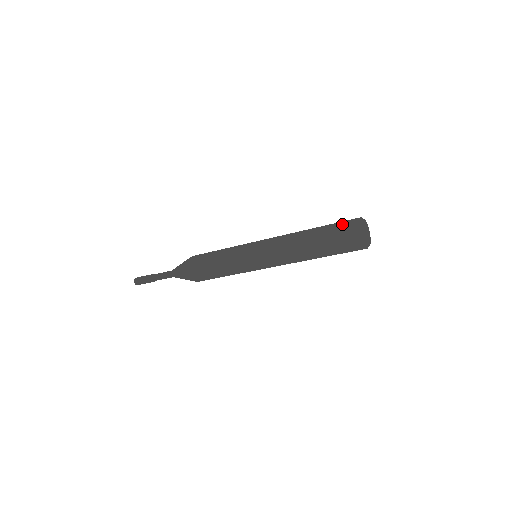
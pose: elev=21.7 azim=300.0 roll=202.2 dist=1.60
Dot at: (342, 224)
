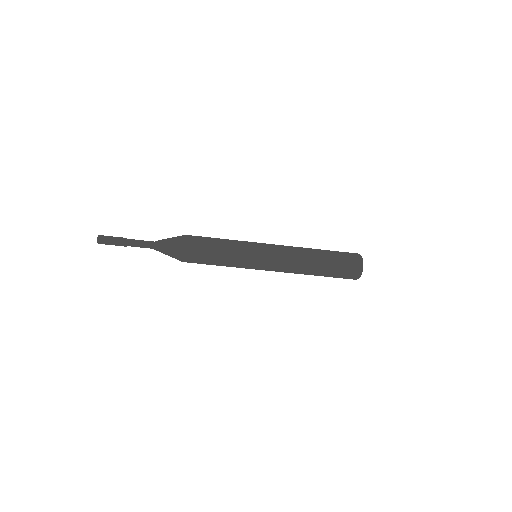
Dot at: (345, 252)
